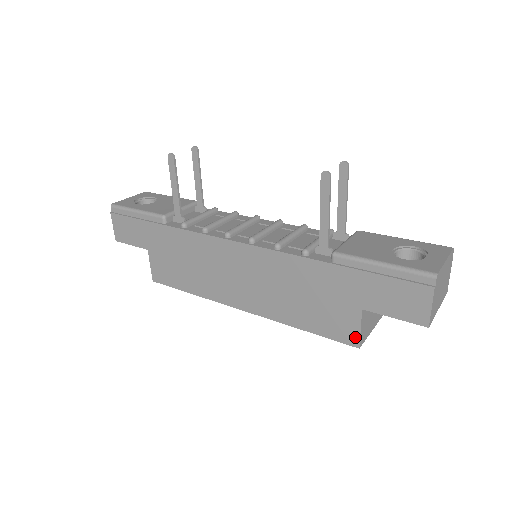
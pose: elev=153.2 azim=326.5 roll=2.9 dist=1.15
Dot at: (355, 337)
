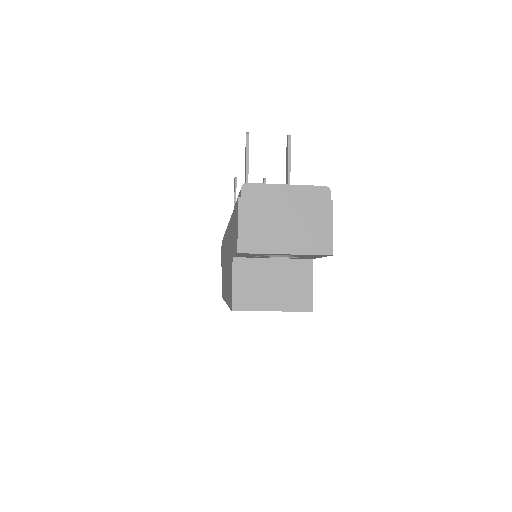
Dot at: (231, 296)
